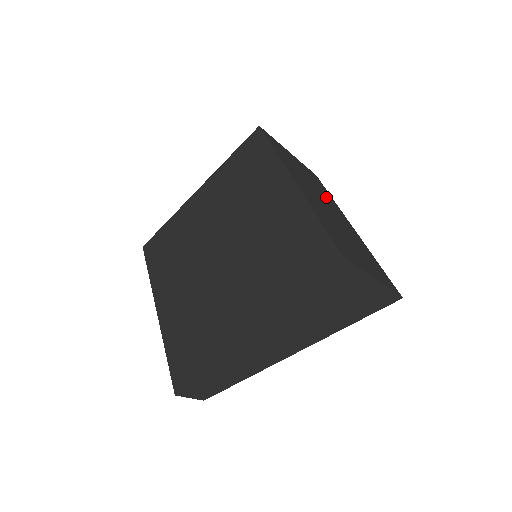
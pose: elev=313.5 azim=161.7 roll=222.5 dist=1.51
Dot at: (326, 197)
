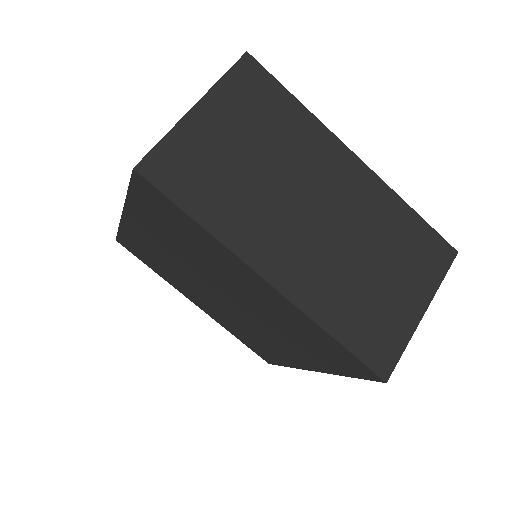
Dot at: (298, 150)
